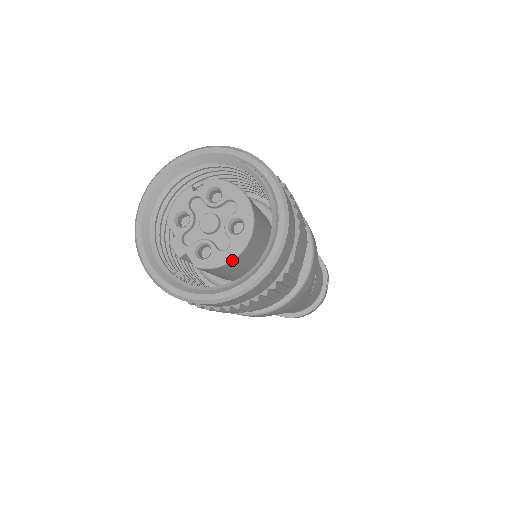
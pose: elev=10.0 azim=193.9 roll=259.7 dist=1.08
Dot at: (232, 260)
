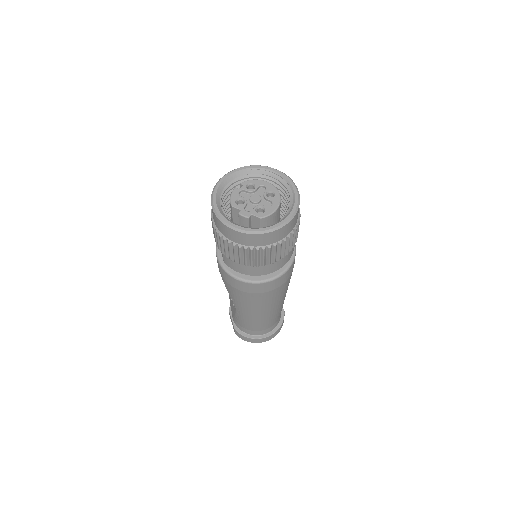
Dot at: (277, 208)
